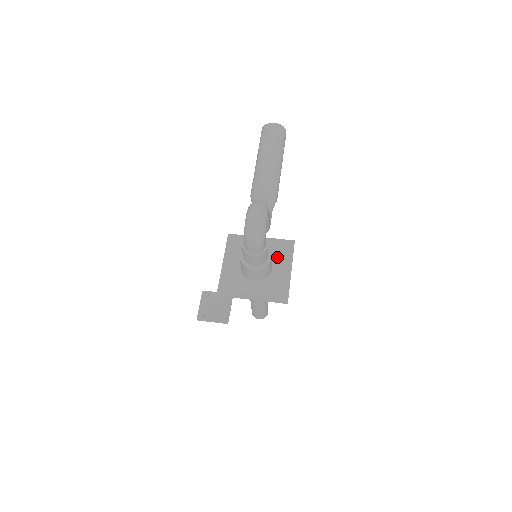
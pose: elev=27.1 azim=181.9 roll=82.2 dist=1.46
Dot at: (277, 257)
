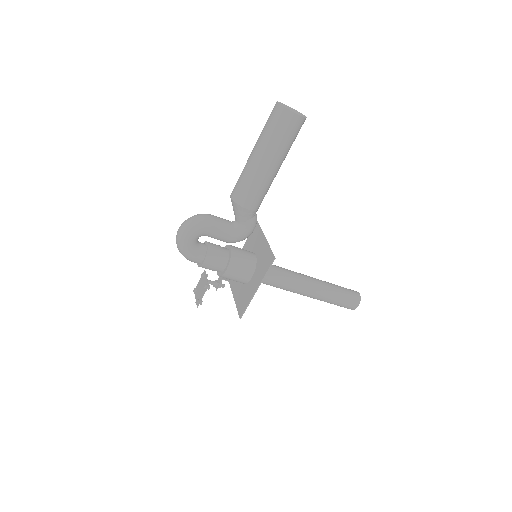
Dot at: (259, 267)
